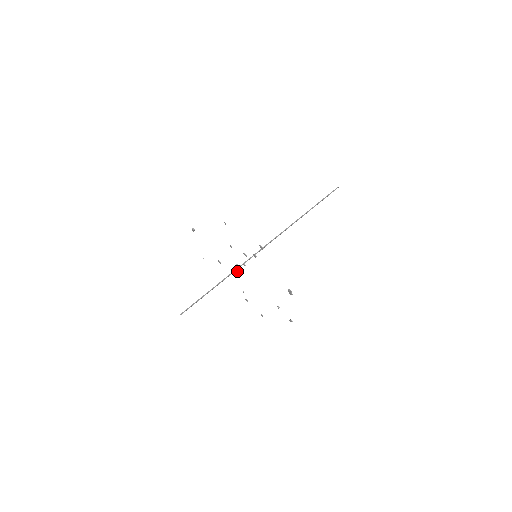
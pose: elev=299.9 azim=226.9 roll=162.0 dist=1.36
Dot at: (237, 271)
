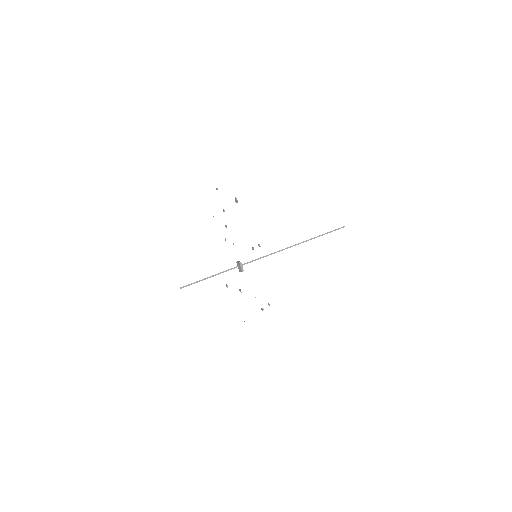
Dot at: (240, 269)
